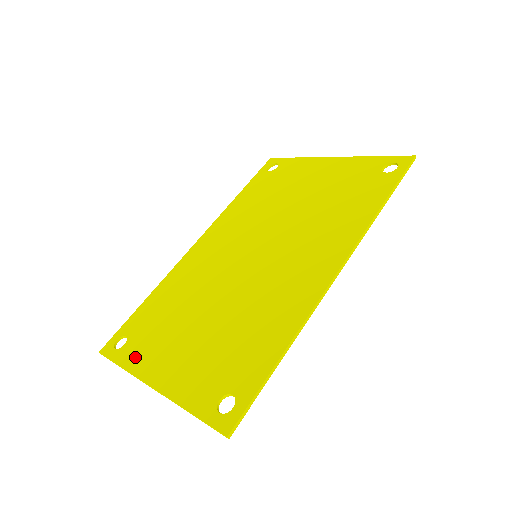
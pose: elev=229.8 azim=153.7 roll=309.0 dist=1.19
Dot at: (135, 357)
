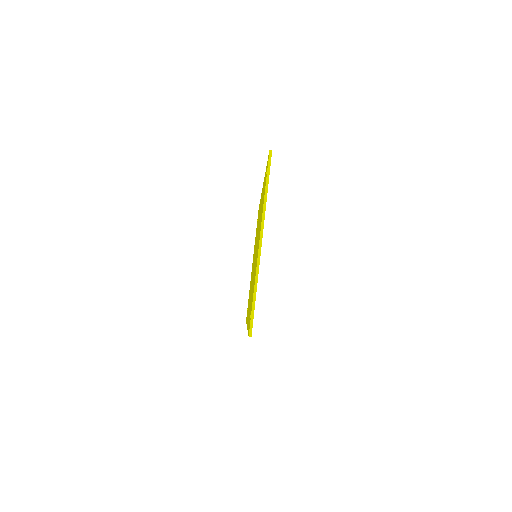
Dot at: occluded
